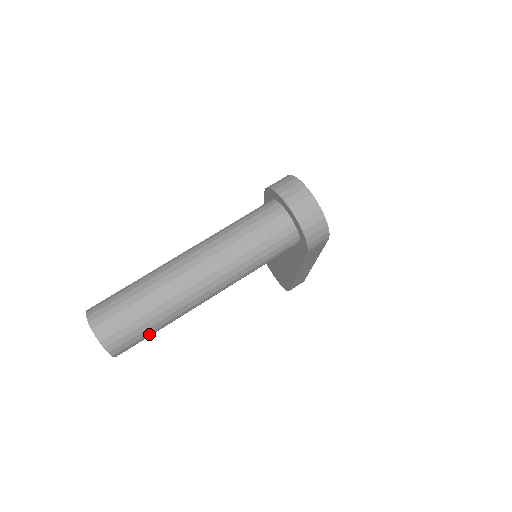
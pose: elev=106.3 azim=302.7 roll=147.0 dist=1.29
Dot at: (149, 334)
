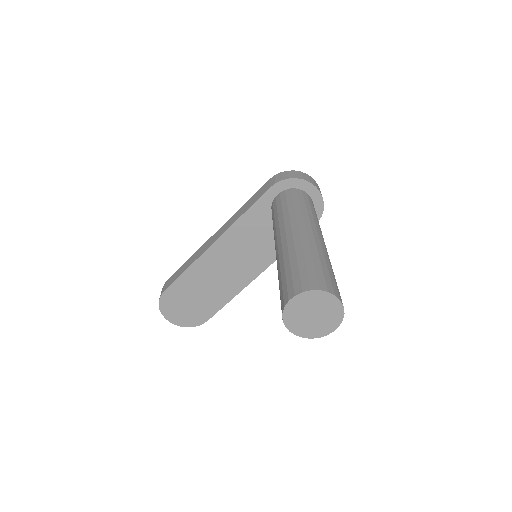
Dot at: occluded
